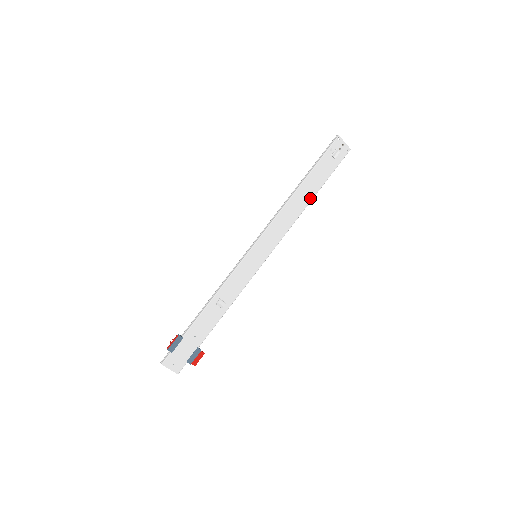
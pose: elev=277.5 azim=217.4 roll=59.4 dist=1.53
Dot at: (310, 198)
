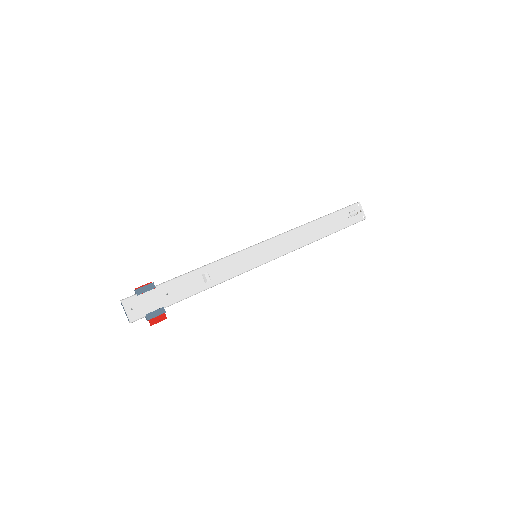
Dot at: (321, 236)
